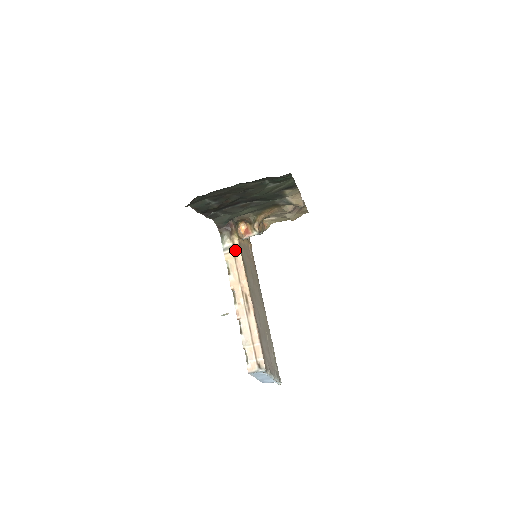
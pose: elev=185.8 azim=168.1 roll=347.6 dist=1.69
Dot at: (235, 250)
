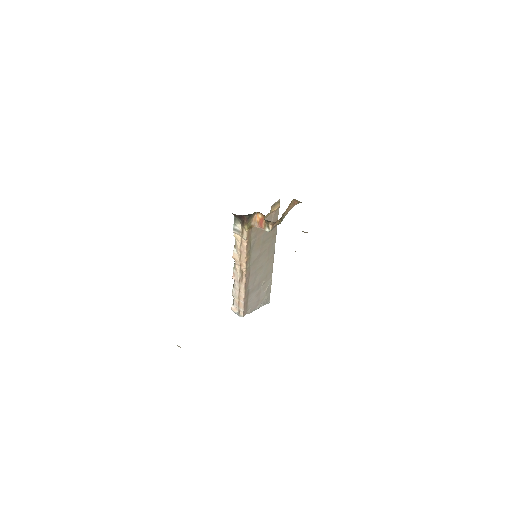
Dot at: (242, 237)
